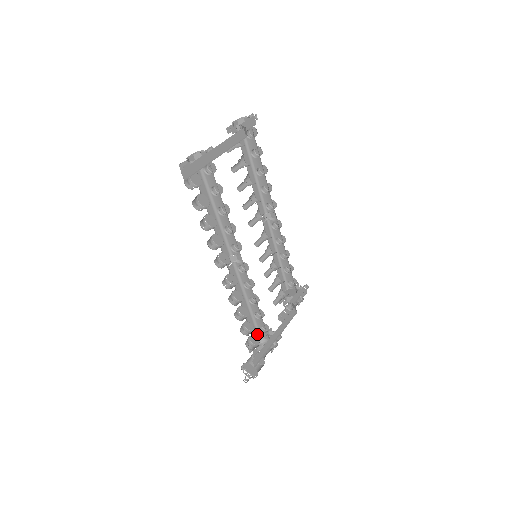
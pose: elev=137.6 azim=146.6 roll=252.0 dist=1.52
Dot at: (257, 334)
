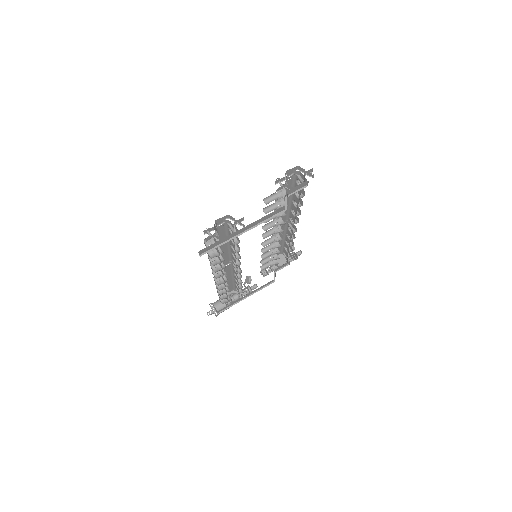
Dot at: (233, 288)
